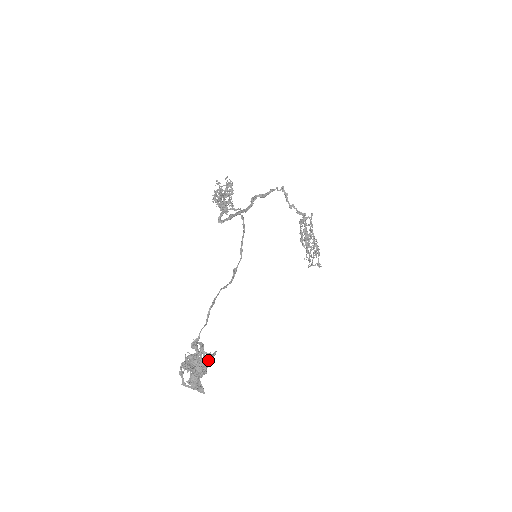
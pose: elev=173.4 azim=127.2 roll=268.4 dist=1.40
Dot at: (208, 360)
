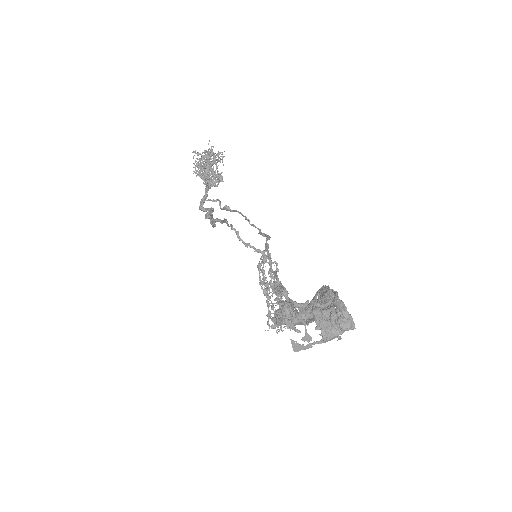
Dot at: (324, 288)
